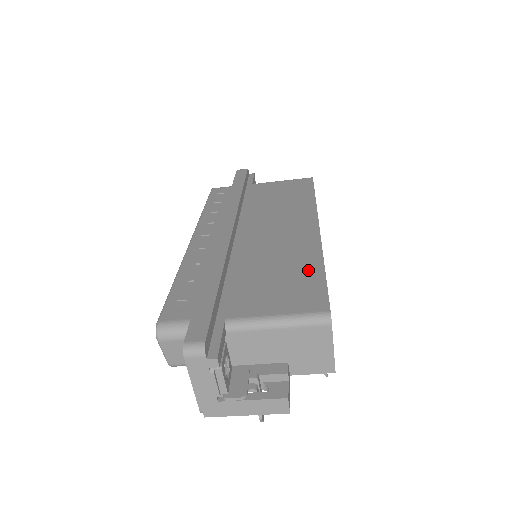
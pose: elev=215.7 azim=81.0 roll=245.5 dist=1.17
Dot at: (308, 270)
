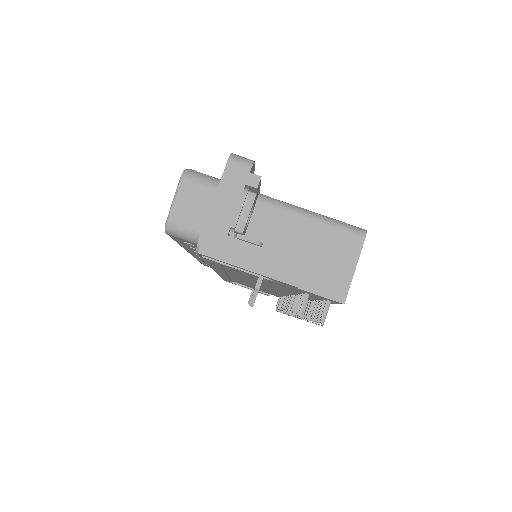
Dot at: occluded
